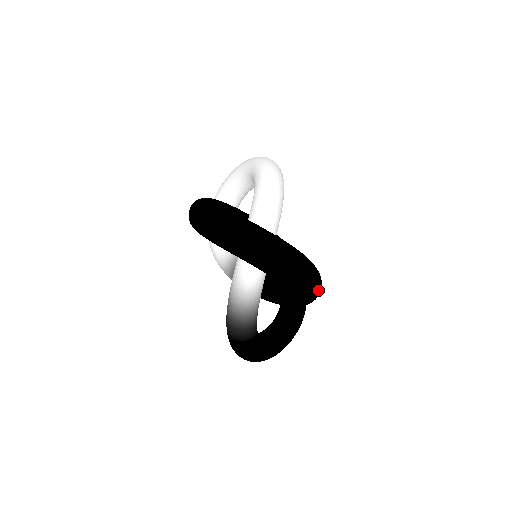
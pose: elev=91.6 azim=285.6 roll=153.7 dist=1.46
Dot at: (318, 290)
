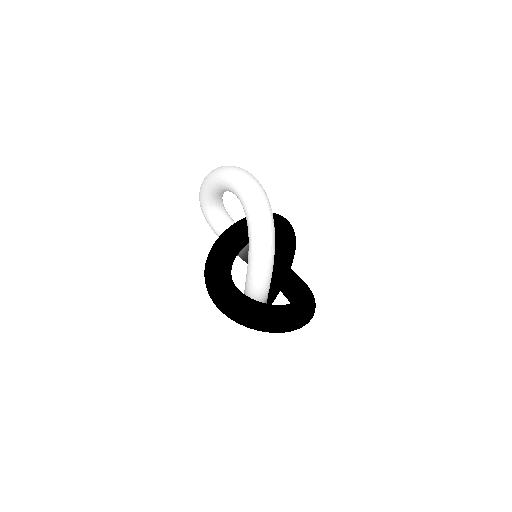
Dot at: occluded
